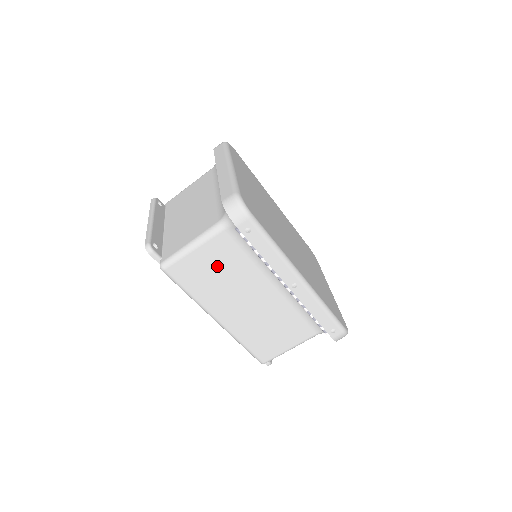
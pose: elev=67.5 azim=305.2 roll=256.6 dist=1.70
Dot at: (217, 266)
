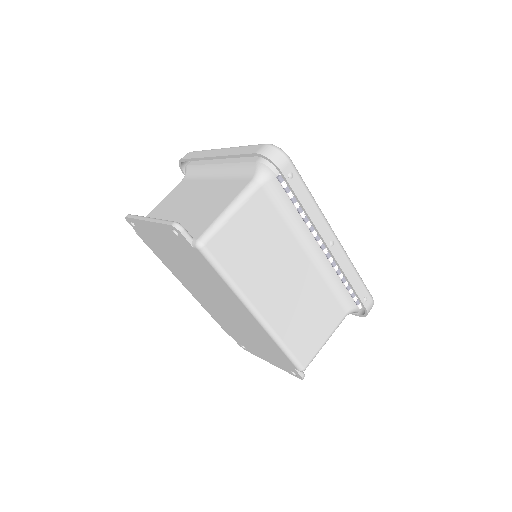
Dot at: (256, 235)
